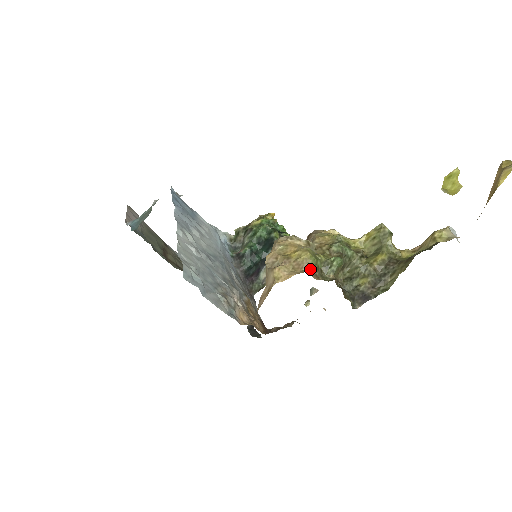
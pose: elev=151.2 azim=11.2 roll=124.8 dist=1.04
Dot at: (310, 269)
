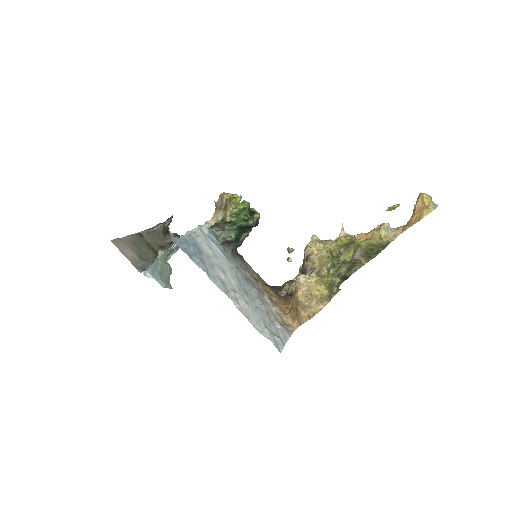
Dot at: (329, 298)
